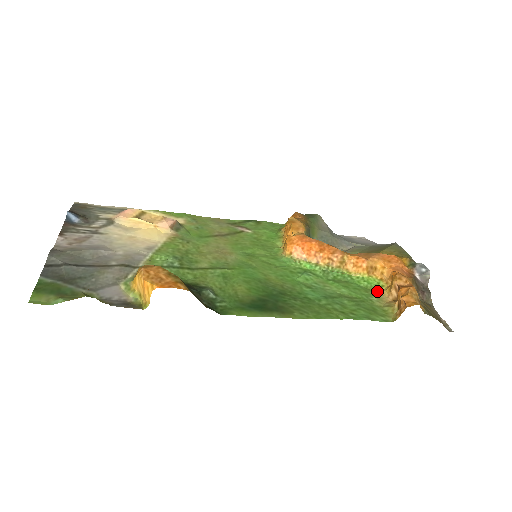
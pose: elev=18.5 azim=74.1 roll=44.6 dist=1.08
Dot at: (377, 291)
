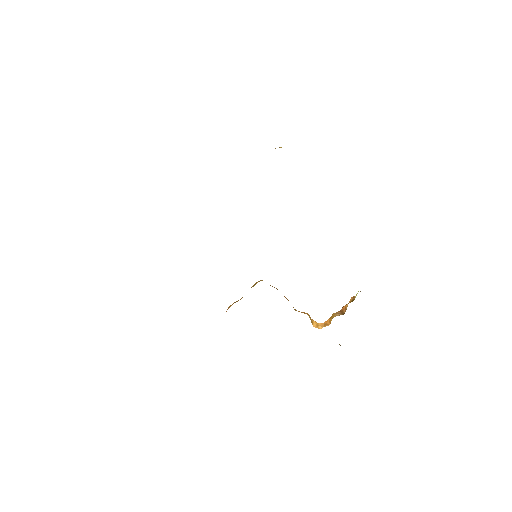
Dot at: occluded
